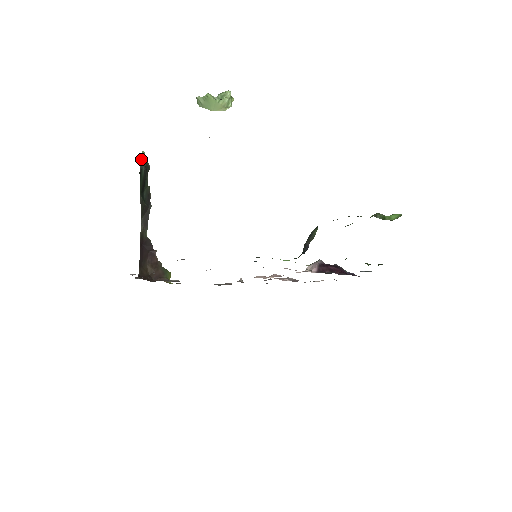
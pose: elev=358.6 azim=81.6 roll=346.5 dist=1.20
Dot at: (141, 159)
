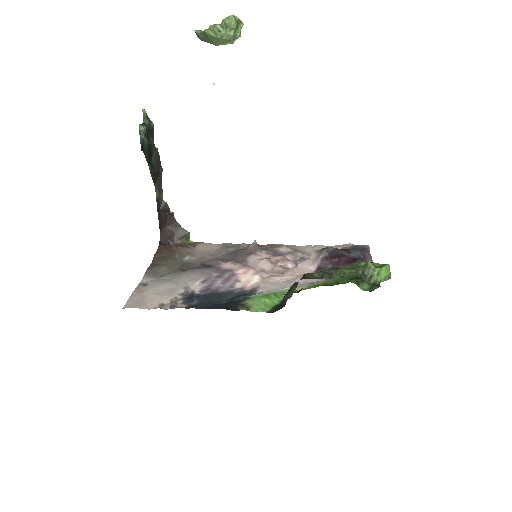
Dot at: (140, 132)
